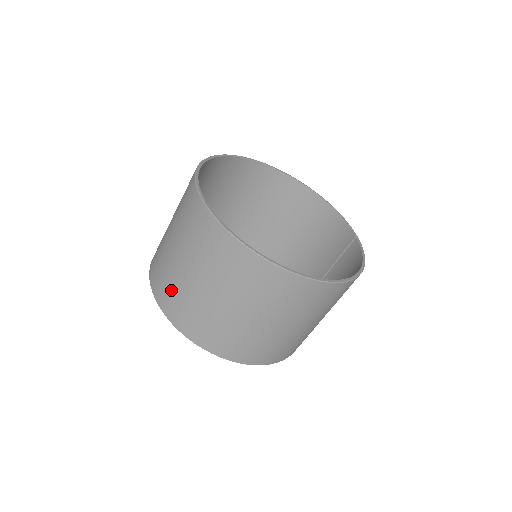
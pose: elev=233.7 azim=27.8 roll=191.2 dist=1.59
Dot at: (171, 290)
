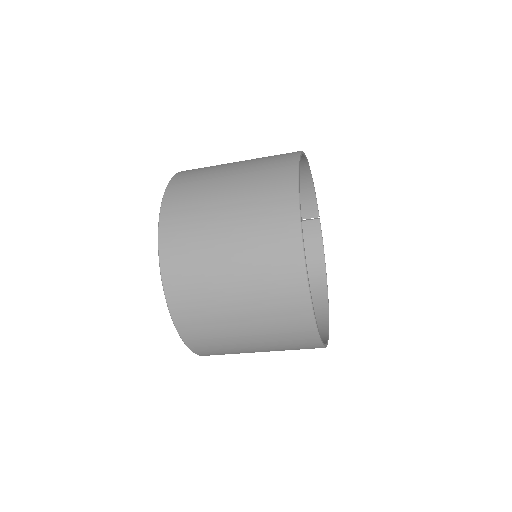
Dot at: (215, 344)
